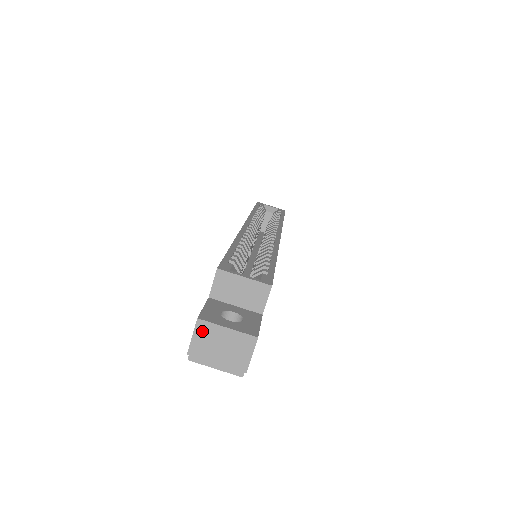
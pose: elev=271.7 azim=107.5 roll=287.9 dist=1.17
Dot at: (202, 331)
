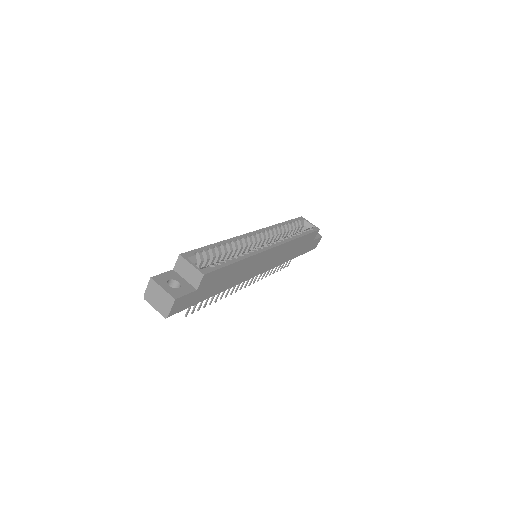
Dot at: (152, 285)
